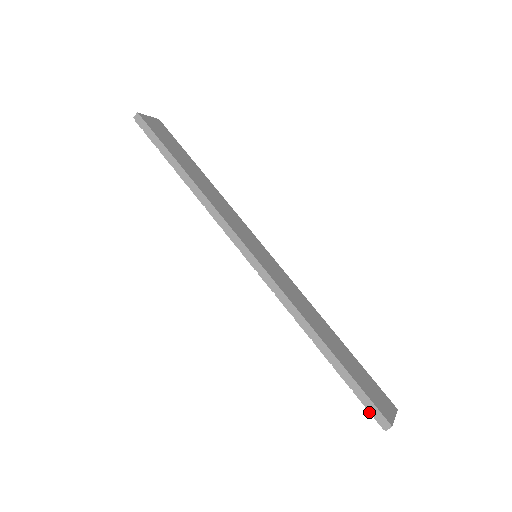
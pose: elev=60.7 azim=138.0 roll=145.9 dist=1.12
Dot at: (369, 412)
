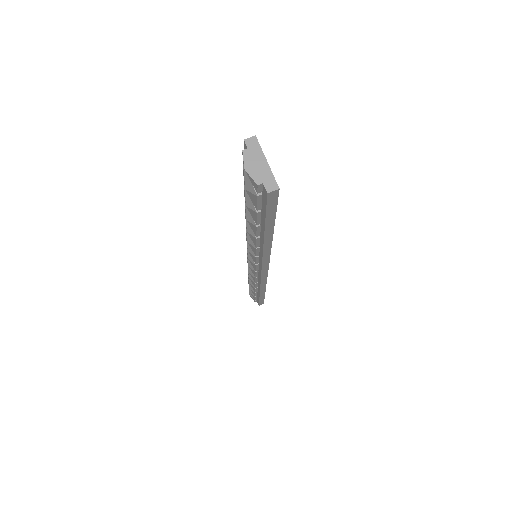
Dot at: (243, 165)
